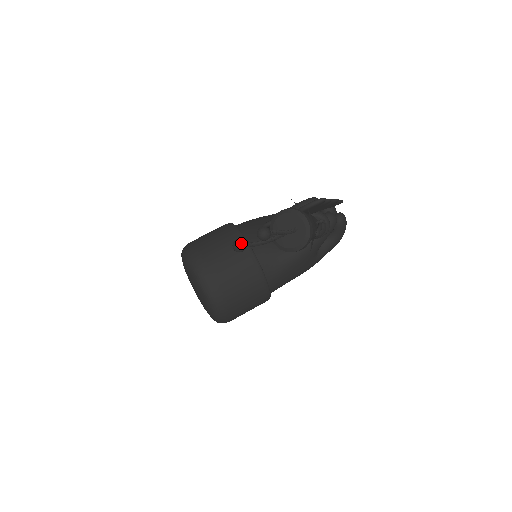
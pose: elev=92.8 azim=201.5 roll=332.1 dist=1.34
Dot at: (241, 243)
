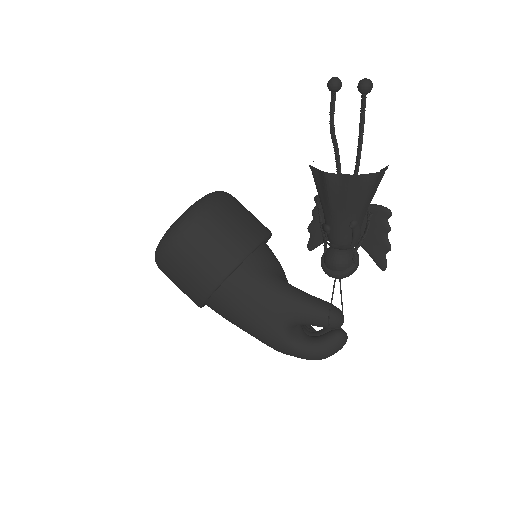
Dot at: occluded
